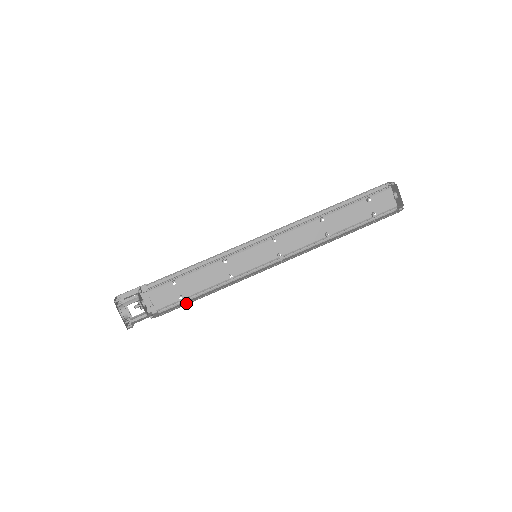
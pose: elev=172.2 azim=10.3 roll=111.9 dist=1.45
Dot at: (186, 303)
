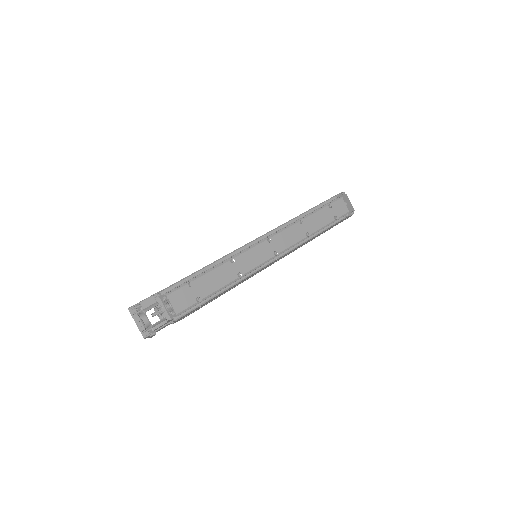
Dot at: (203, 305)
